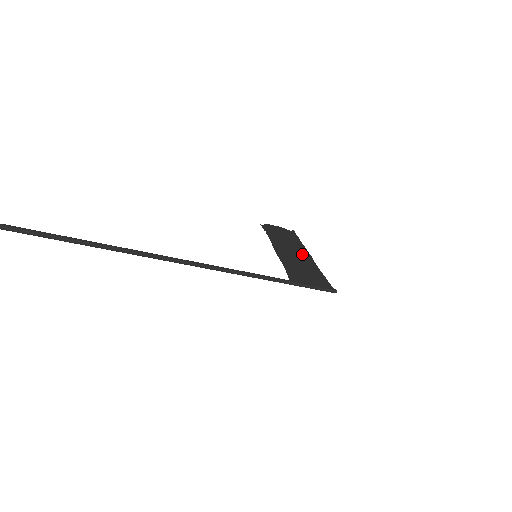
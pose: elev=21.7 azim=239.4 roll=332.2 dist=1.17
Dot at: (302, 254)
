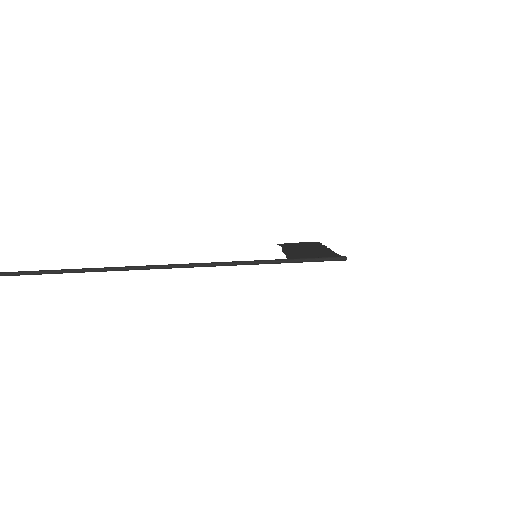
Dot at: (317, 249)
